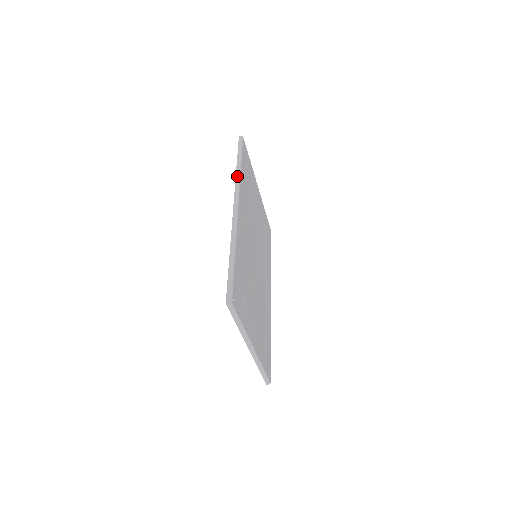
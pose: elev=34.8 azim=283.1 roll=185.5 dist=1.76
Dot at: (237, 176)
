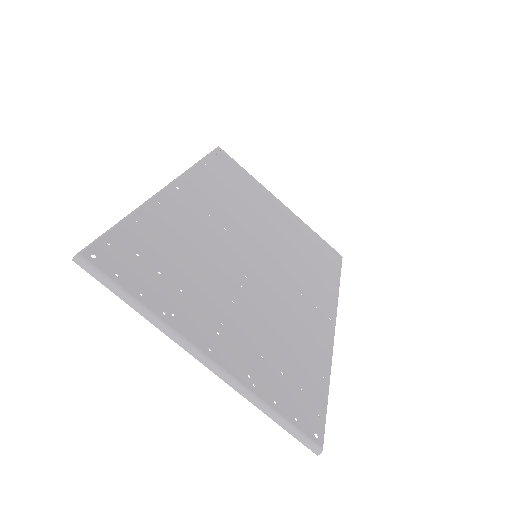
Dot at: occluded
